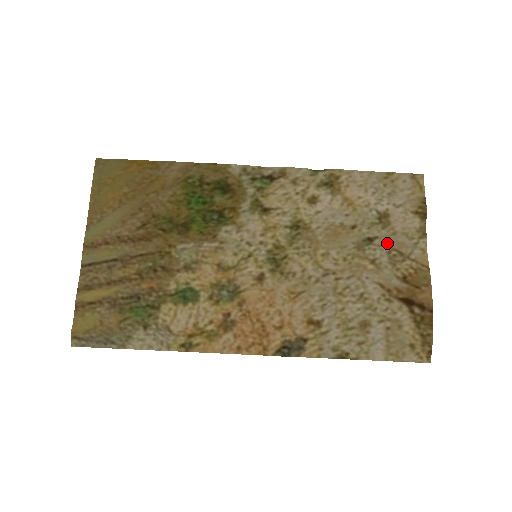
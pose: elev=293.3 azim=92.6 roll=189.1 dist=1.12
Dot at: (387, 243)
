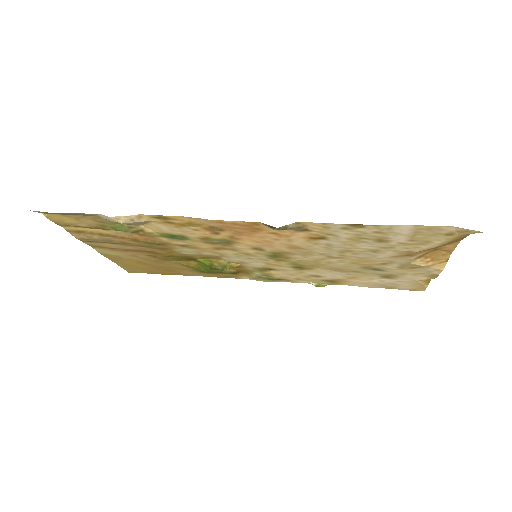
Dot at: (396, 270)
